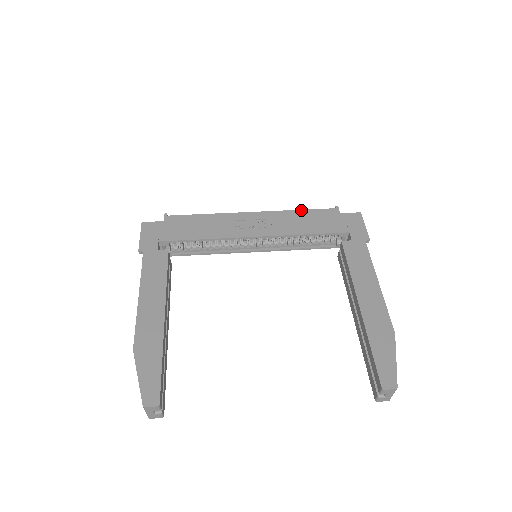
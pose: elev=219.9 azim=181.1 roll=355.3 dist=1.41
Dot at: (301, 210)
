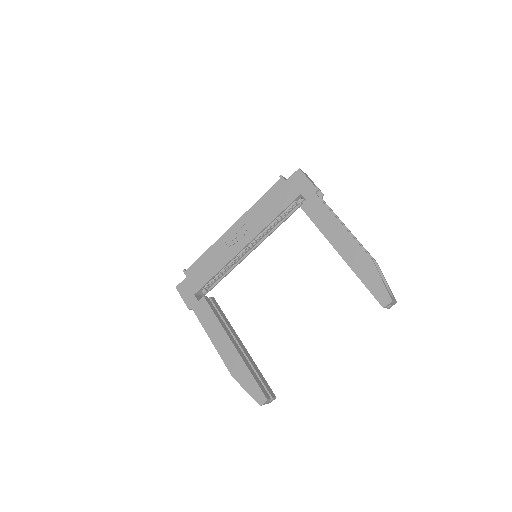
Dot at: (259, 200)
